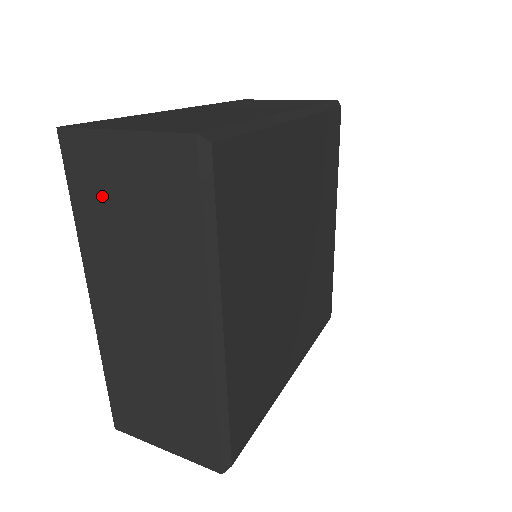
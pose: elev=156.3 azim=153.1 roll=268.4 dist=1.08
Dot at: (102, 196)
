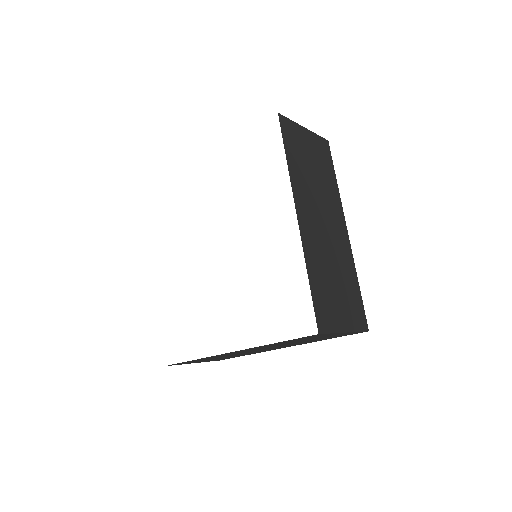
Dot at: occluded
